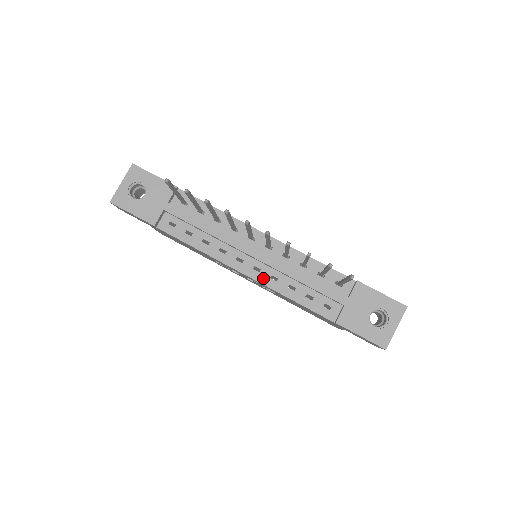
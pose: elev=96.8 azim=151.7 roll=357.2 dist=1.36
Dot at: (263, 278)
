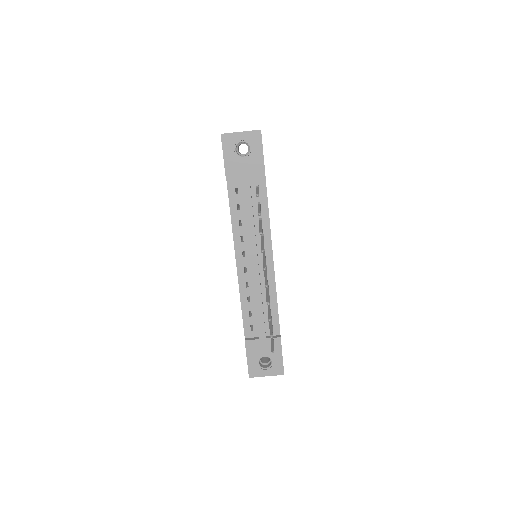
Dot at: (242, 277)
